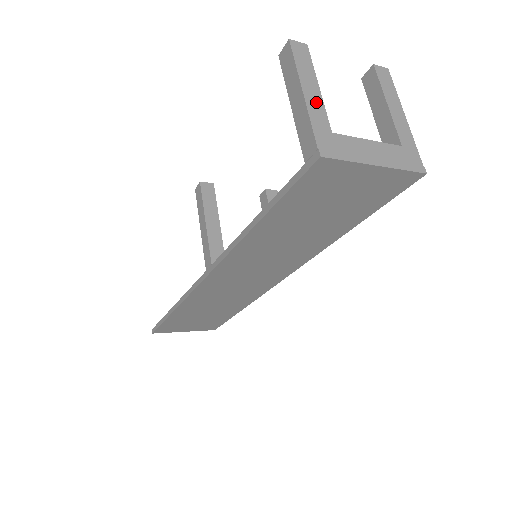
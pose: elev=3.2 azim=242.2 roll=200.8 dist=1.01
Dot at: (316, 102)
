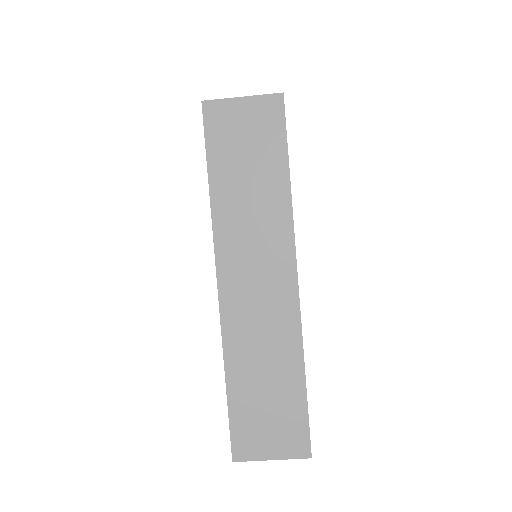
Dot at: occluded
